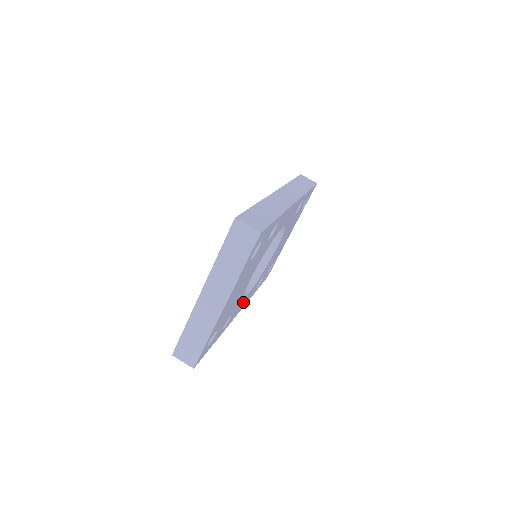
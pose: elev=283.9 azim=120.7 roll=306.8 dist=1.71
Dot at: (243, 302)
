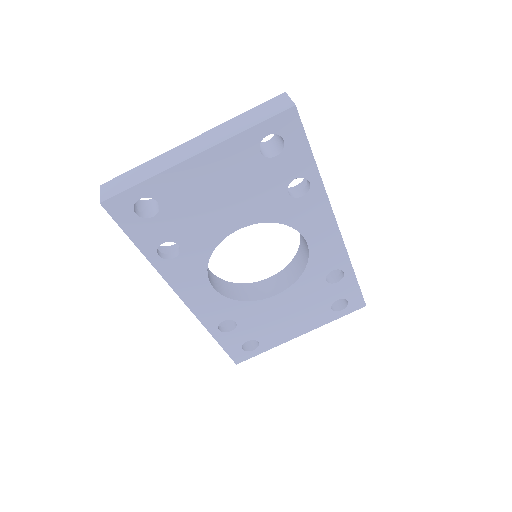
Dot at: (199, 288)
